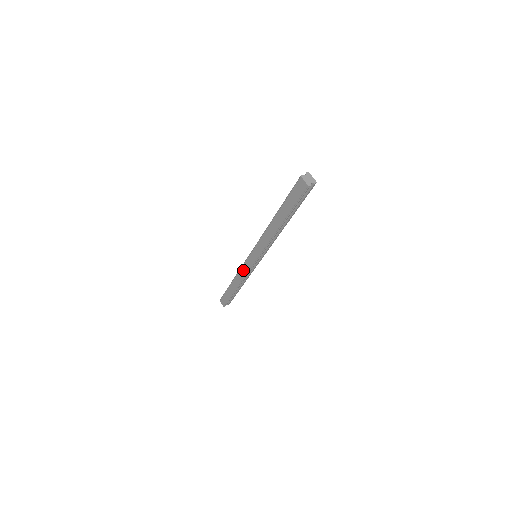
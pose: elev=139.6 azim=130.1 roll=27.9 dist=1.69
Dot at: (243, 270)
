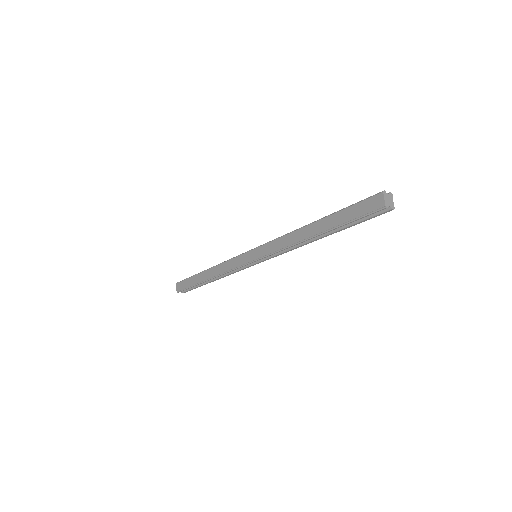
Dot at: (230, 263)
